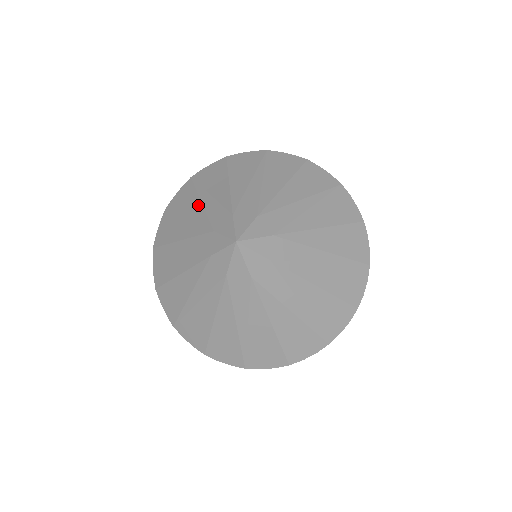
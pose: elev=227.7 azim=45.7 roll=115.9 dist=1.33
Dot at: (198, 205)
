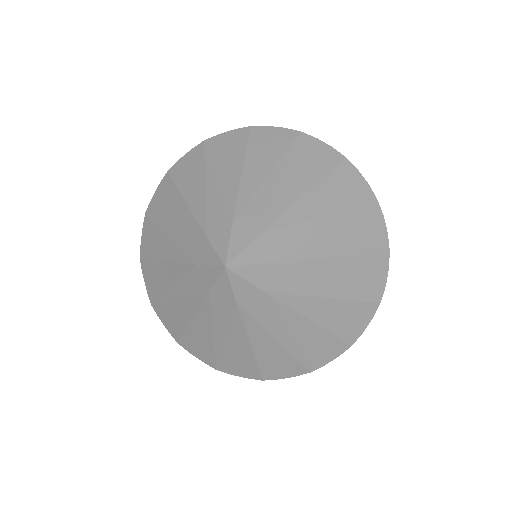
Dot at: (200, 188)
